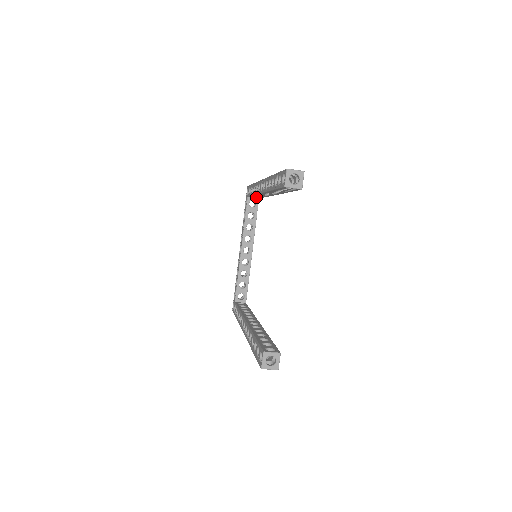
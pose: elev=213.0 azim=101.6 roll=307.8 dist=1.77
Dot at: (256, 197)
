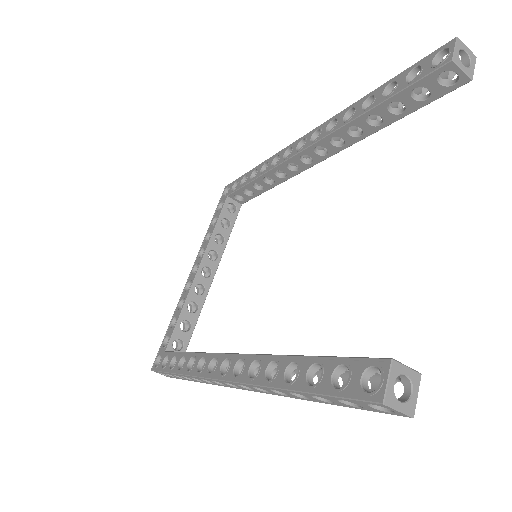
Dot at: (246, 194)
